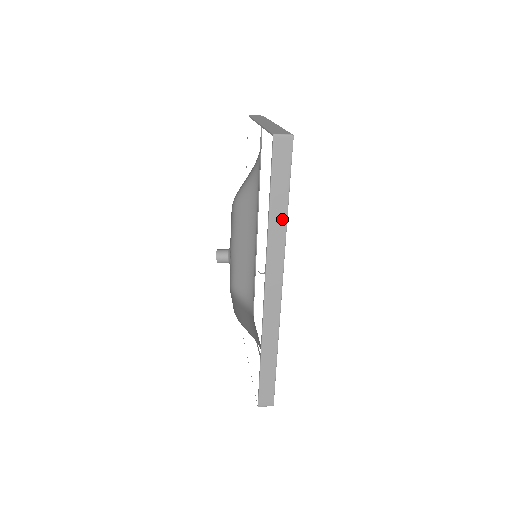
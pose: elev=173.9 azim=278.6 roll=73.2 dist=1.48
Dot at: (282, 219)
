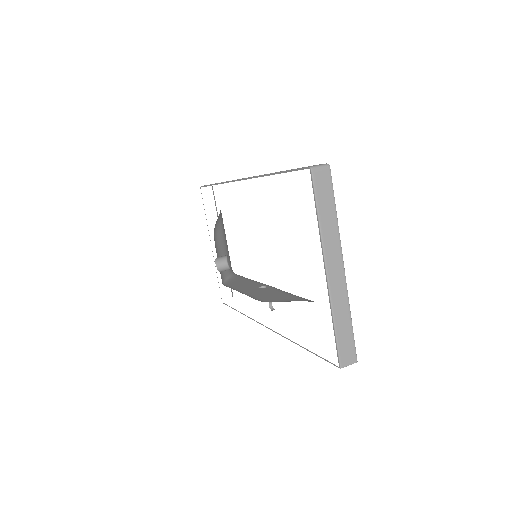
Dot at: occluded
